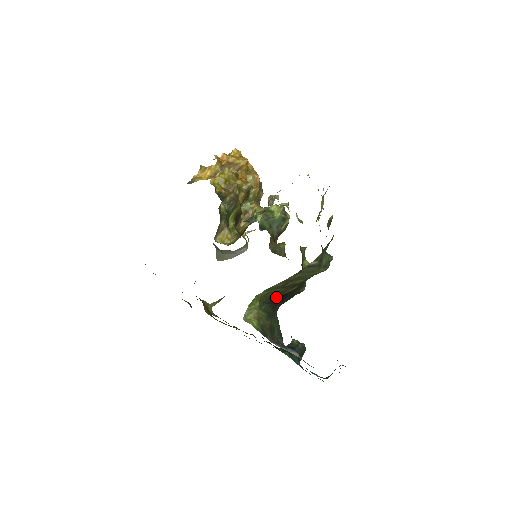
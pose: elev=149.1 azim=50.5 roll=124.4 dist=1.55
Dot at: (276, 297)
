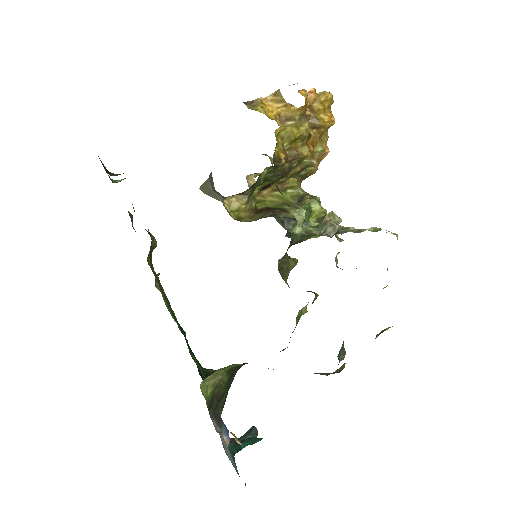
Dot at: occluded
